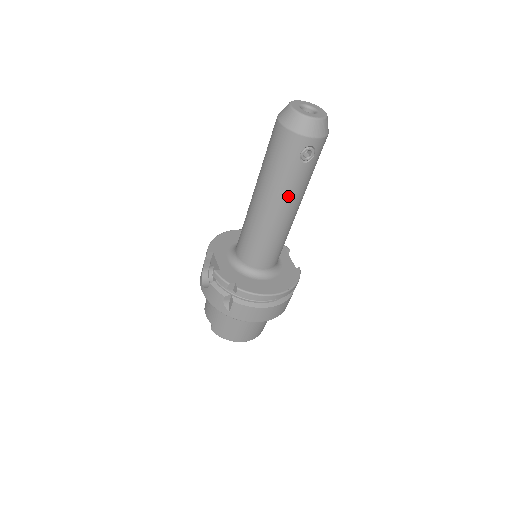
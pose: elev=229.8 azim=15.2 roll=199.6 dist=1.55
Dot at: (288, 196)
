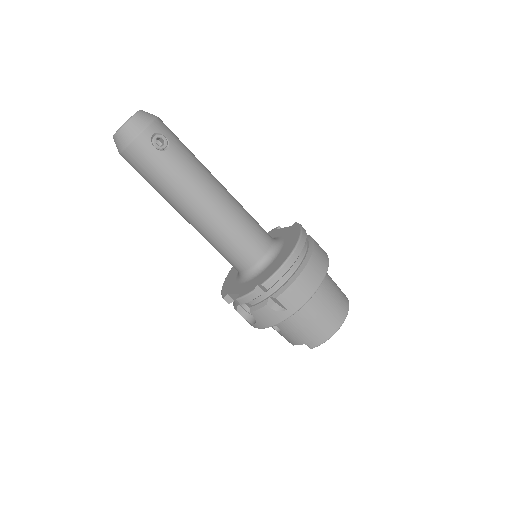
Dot at: (194, 183)
